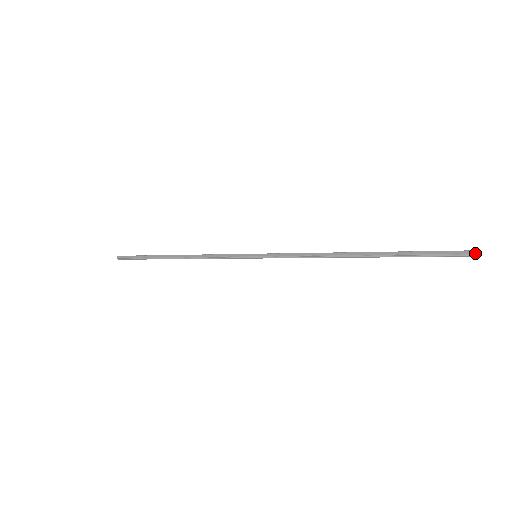
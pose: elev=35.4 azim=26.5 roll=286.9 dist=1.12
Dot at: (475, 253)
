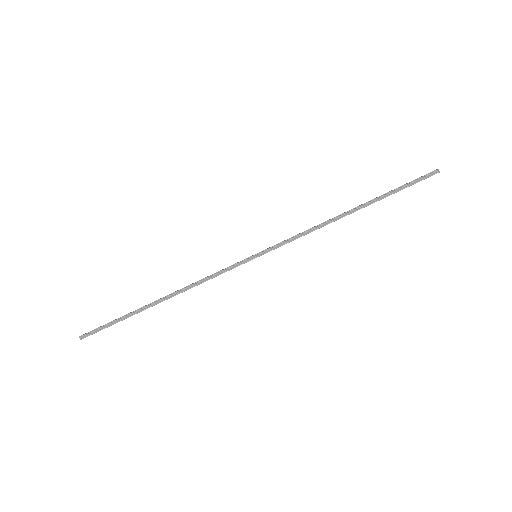
Dot at: (437, 169)
